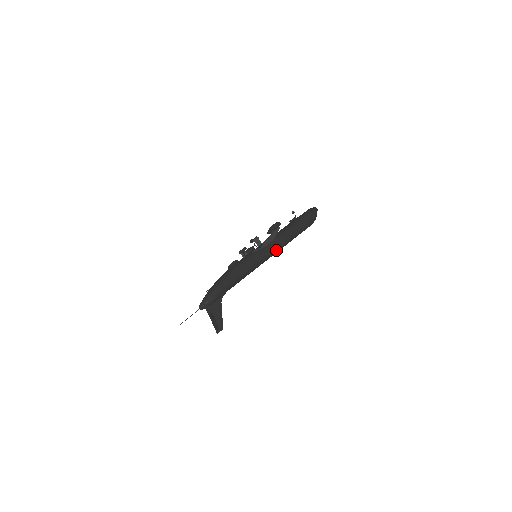
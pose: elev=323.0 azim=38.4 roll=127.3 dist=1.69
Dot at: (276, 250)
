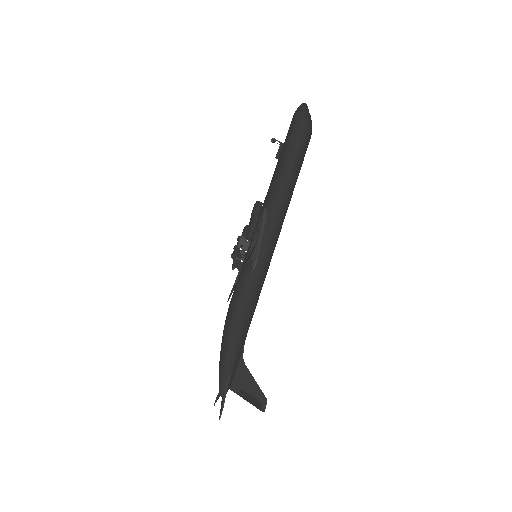
Dot at: (279, 226)
